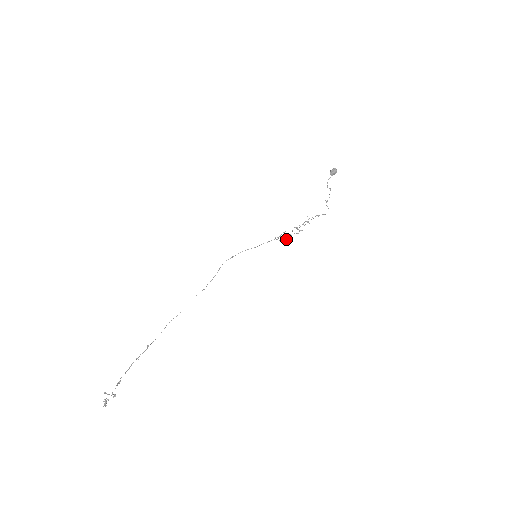
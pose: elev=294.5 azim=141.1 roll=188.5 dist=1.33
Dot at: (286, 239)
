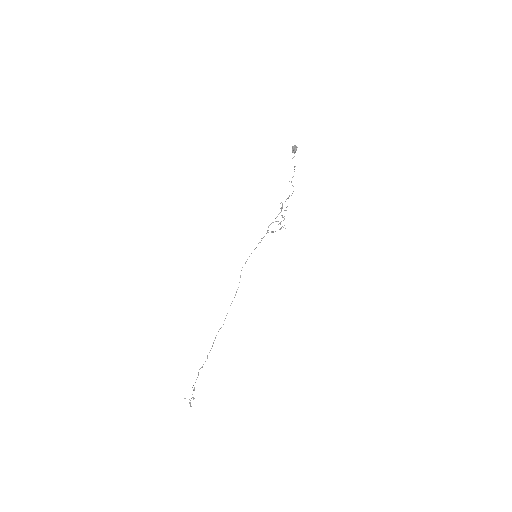
Dot at: occluded
